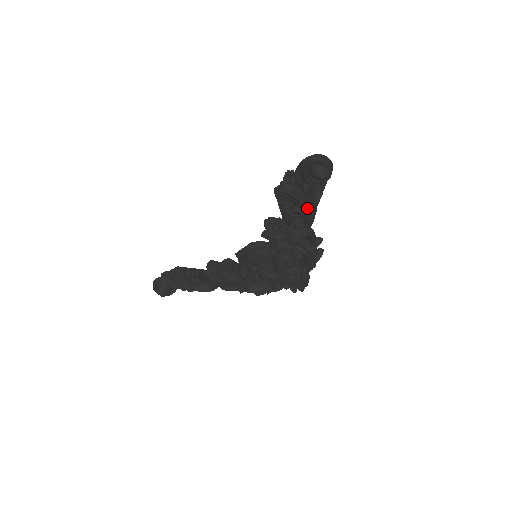
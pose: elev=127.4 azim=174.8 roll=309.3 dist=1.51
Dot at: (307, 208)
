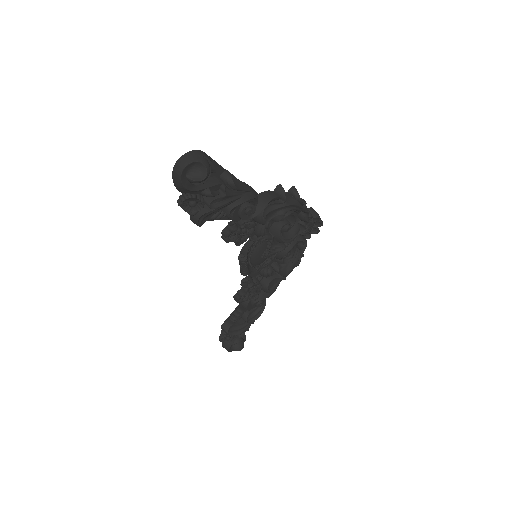
Dot at: (233, 198)
